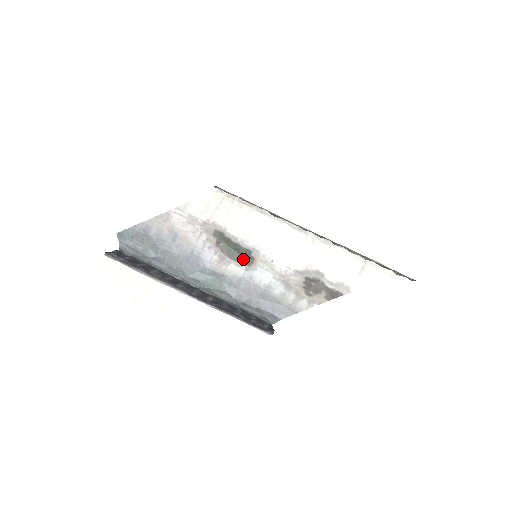
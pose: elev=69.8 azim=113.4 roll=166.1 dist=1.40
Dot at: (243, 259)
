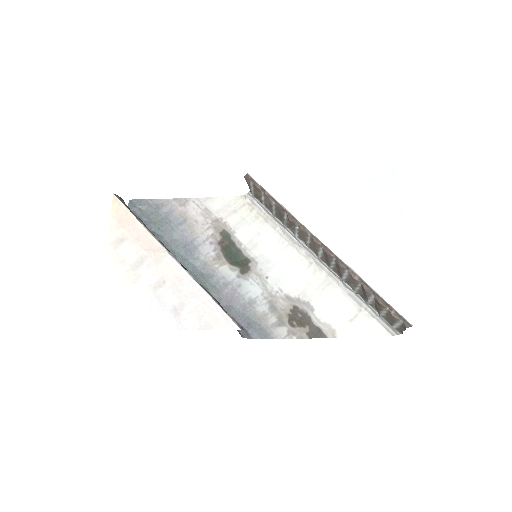
Dot at: (239, 265)
